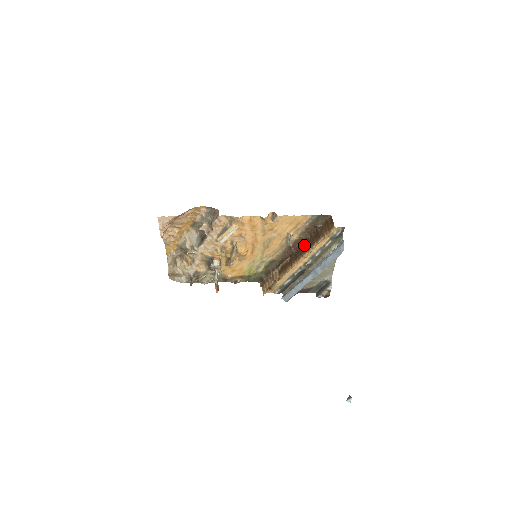
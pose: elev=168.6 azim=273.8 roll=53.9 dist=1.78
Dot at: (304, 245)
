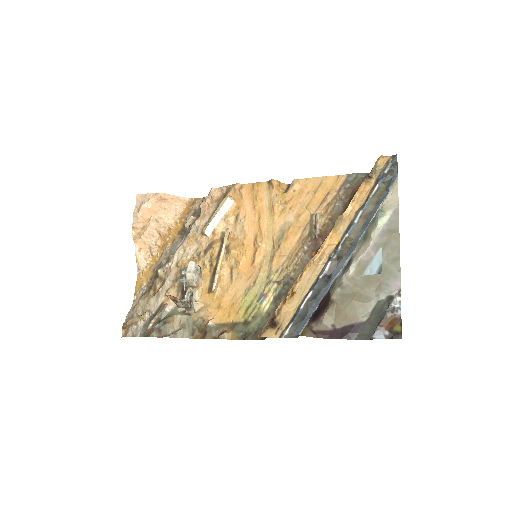
Dot at: occluded
